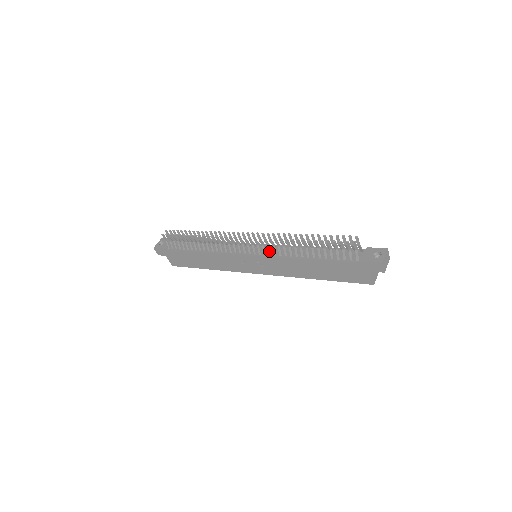
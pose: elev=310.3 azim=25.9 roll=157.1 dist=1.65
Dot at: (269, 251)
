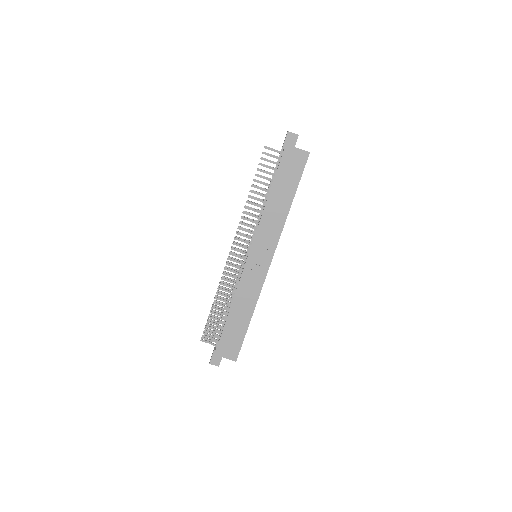
Dot at: (251, 233)
